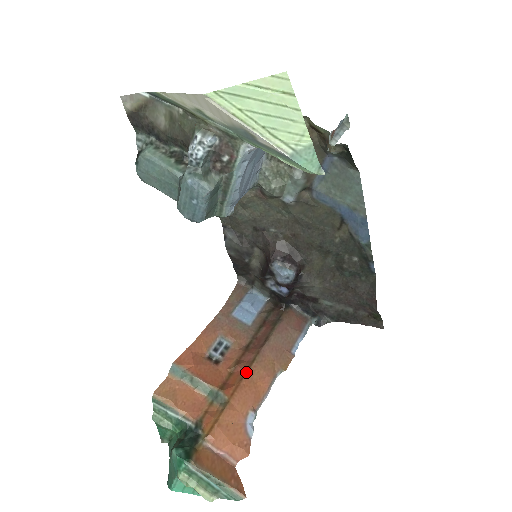
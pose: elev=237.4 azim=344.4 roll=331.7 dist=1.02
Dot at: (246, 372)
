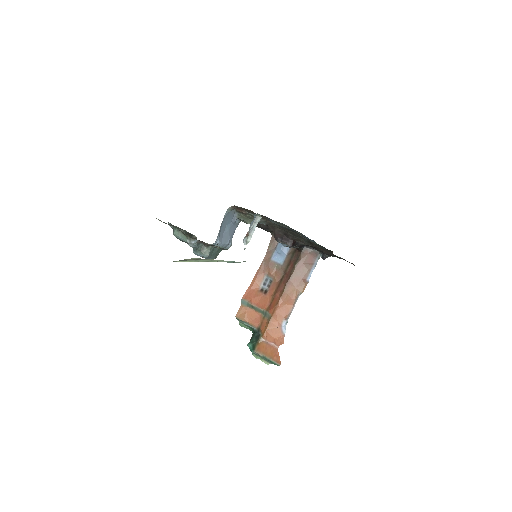
Dot at: (279, 299)
